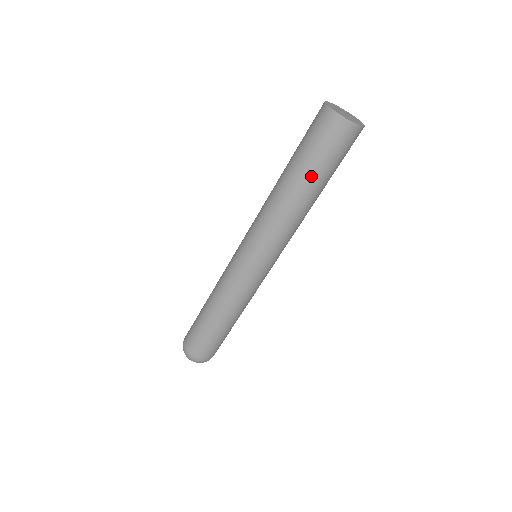
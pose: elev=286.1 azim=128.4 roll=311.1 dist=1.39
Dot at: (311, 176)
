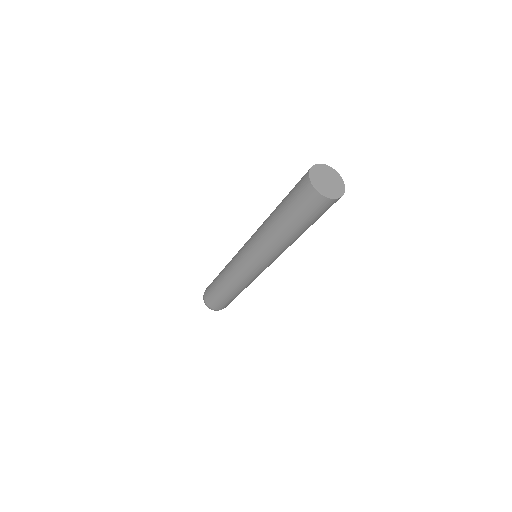
Dot at: (301, 228)
